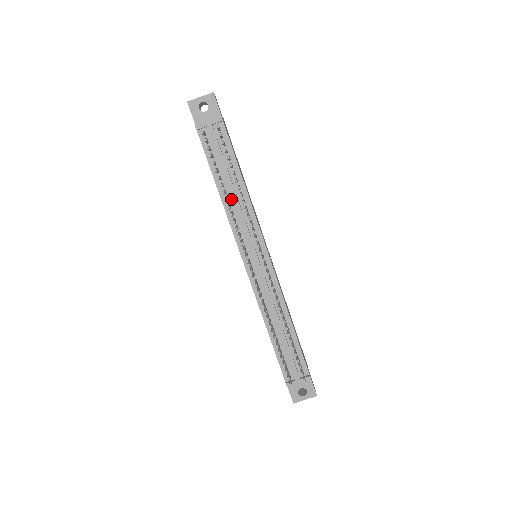
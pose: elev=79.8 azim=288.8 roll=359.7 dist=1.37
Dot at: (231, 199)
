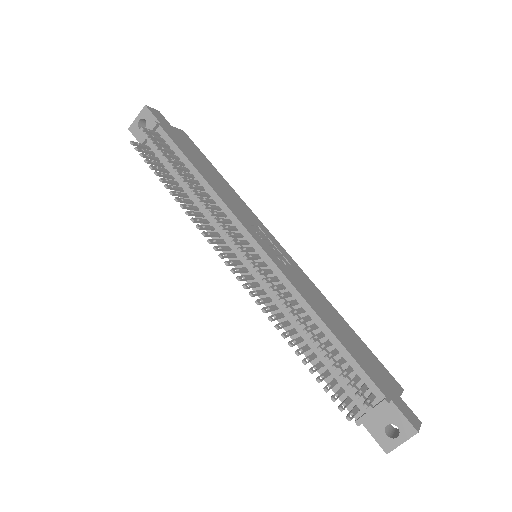
Dot at: (195, 200)
